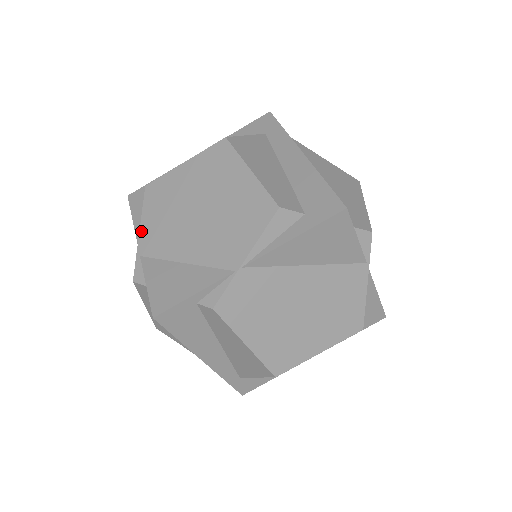
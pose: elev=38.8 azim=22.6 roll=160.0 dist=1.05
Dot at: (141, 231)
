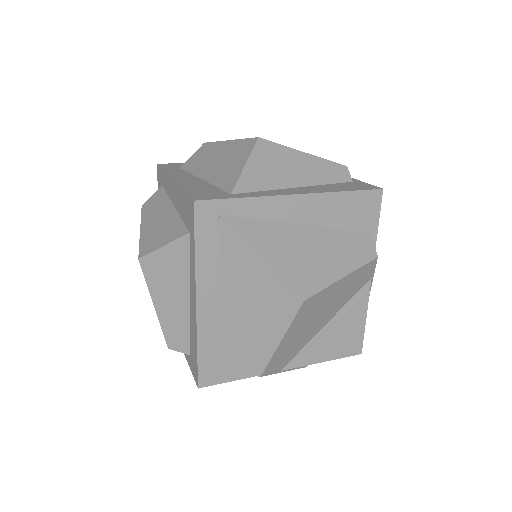
Dot at: occluded
